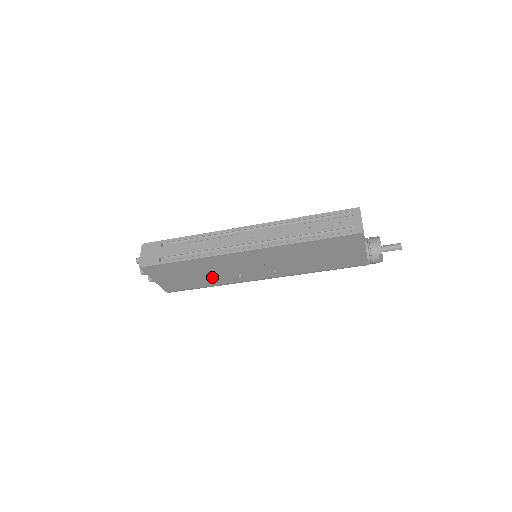
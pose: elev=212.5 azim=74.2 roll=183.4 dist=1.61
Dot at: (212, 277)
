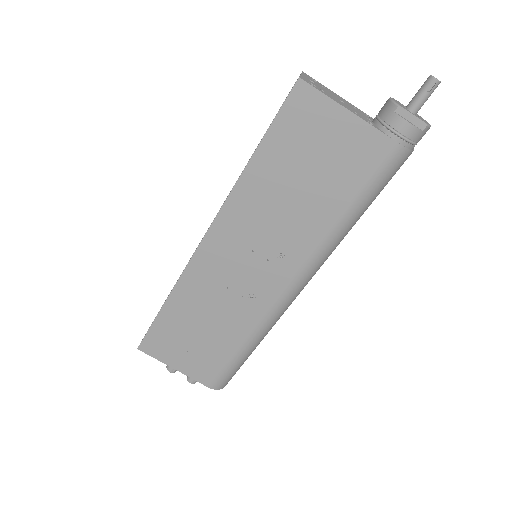
Dot at: (225, 322)
